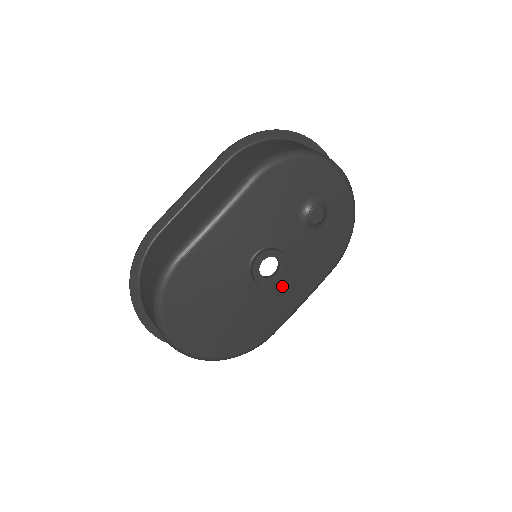
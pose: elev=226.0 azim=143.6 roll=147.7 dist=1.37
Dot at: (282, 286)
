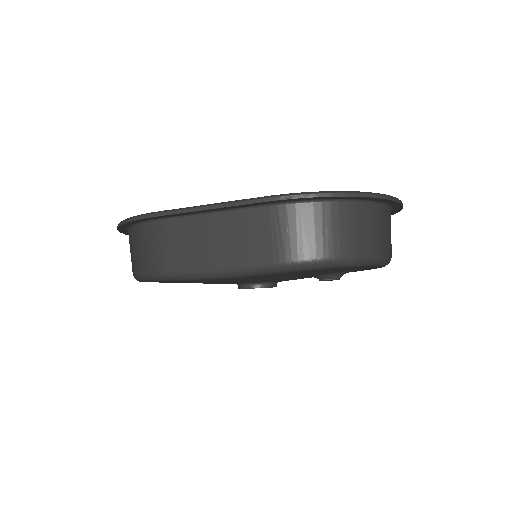
Dot at: occluded
